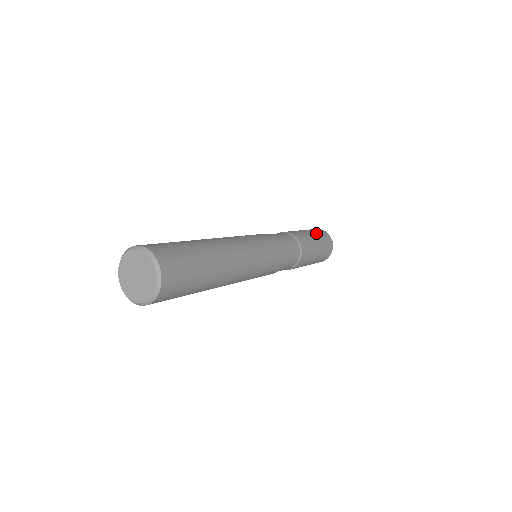
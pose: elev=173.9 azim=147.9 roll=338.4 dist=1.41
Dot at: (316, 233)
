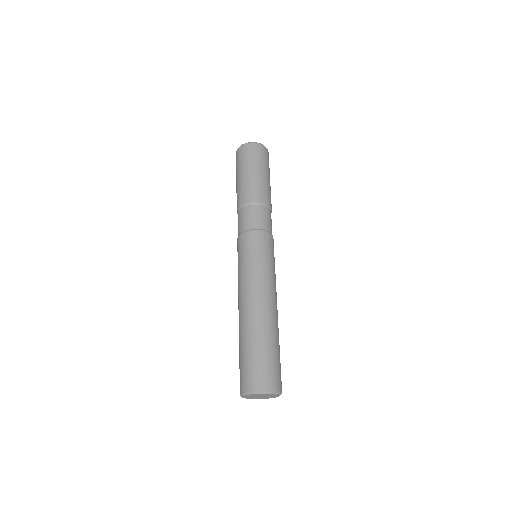
Dot at: (268, 169)
